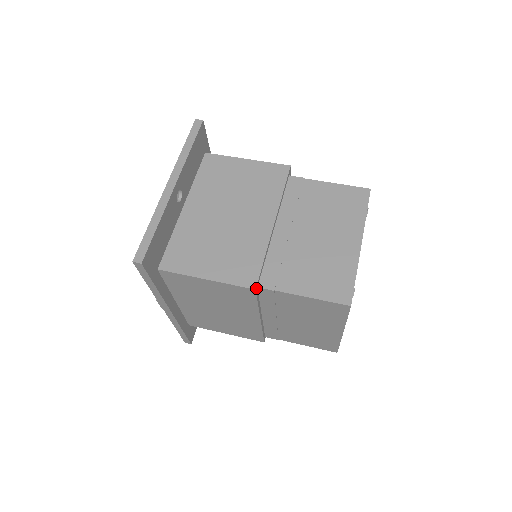
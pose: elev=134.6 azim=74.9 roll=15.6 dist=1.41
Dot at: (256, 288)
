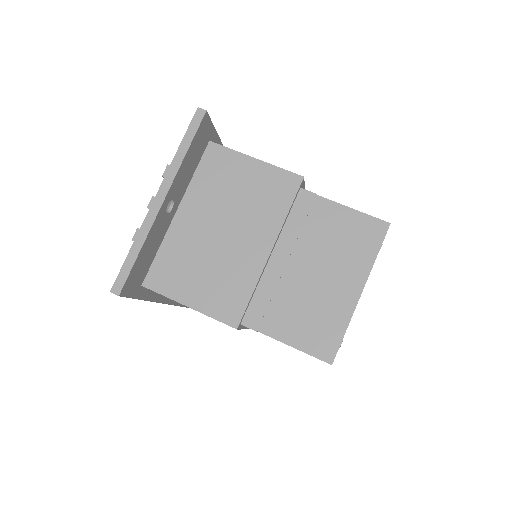
Dot at: (238, 326)
